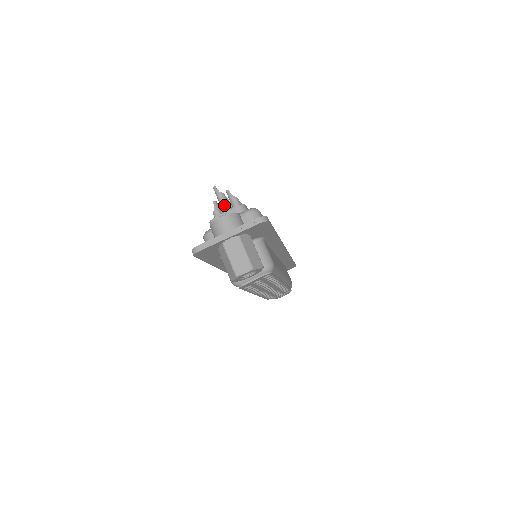
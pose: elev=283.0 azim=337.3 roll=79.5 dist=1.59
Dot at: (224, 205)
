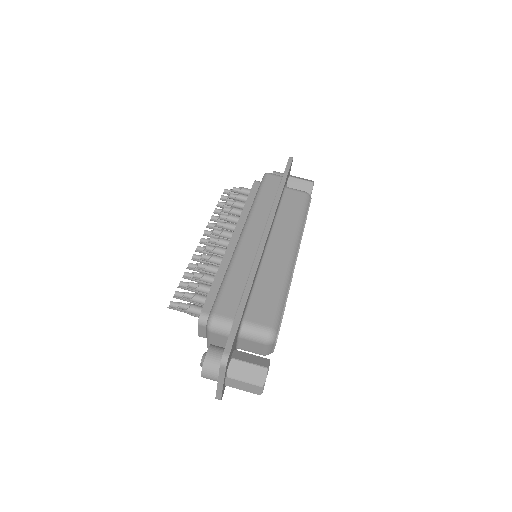
Dot at: (191, 314)
